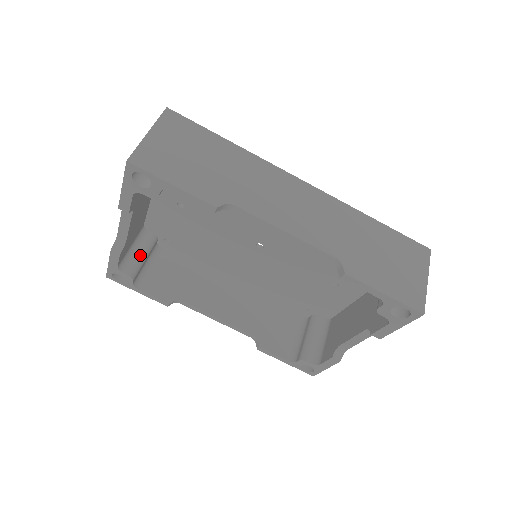
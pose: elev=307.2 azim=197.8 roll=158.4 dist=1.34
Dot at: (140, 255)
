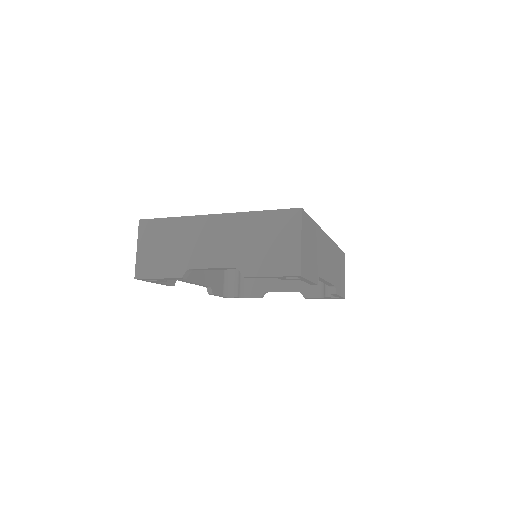
Dot at: occluded
